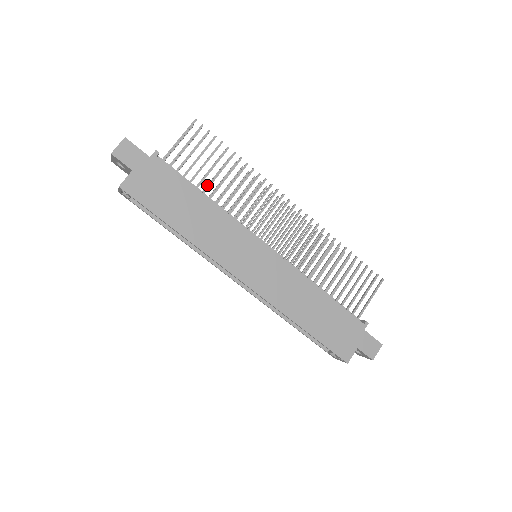
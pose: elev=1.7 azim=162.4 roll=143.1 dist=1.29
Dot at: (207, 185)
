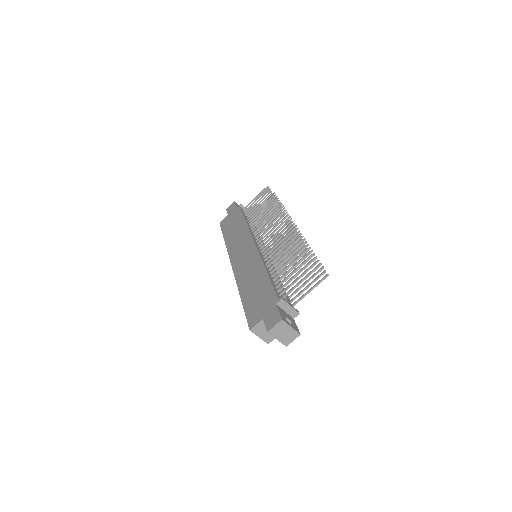
Dot at: occluded
